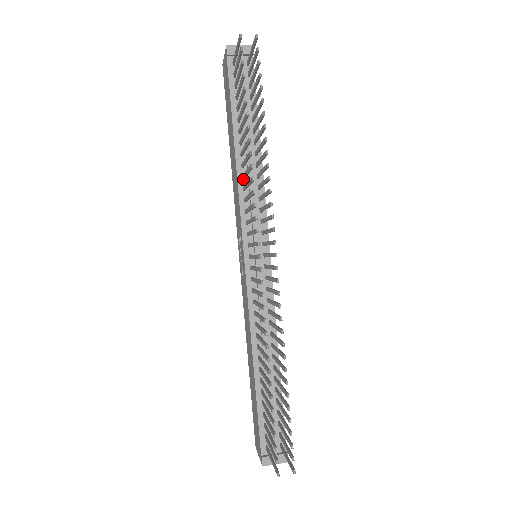
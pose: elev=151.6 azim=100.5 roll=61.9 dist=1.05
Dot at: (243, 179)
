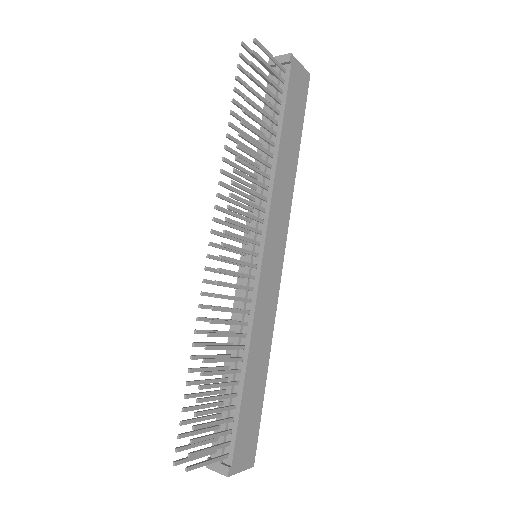
Dot at: (258, 180)
